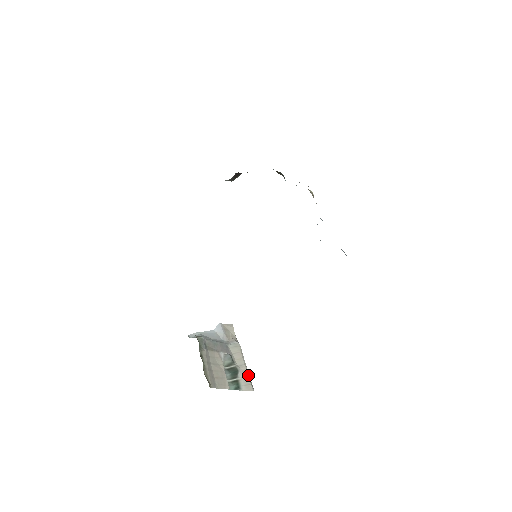
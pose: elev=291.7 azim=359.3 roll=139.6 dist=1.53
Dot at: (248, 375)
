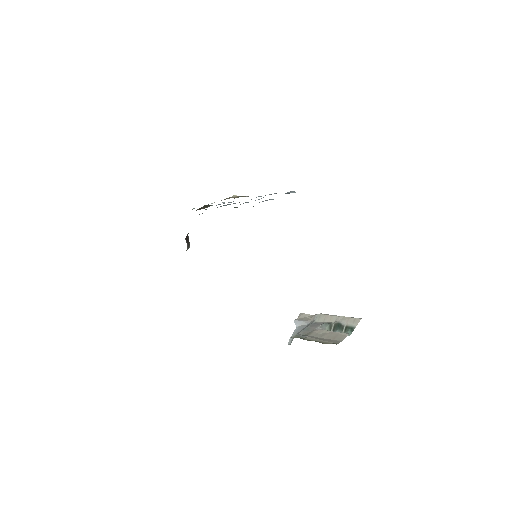
Dot at: (347, 317)
